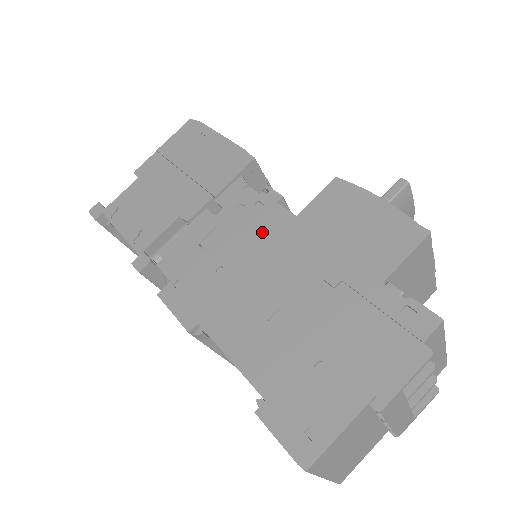
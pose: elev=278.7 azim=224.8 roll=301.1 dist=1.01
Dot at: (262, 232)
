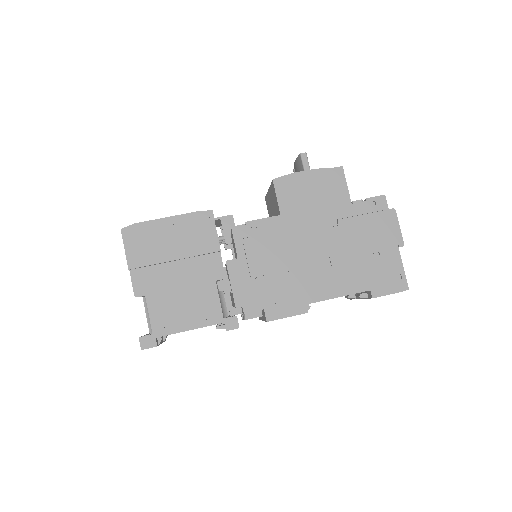
Dot at: (275, 239)
